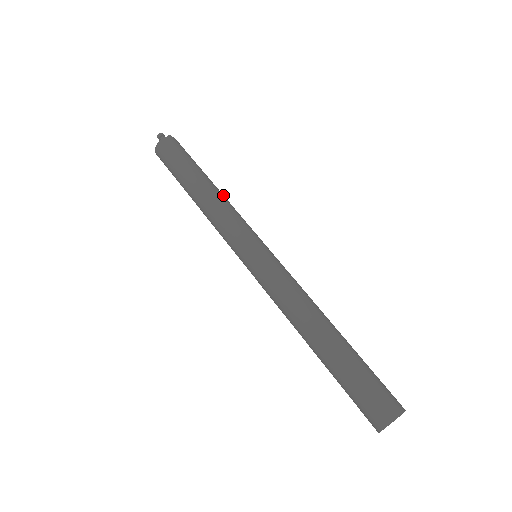
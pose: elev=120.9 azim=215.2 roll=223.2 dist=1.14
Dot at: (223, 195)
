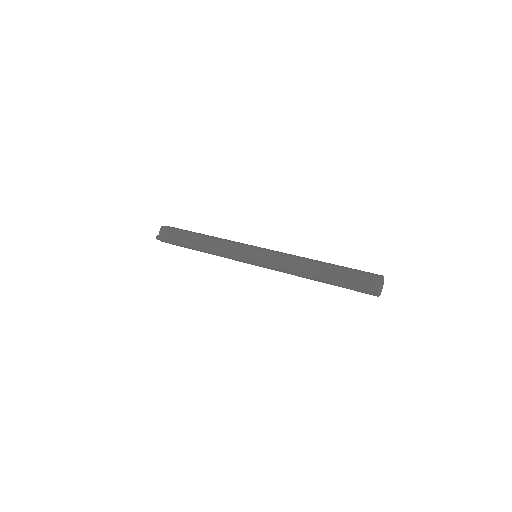
Dot at: occluded
